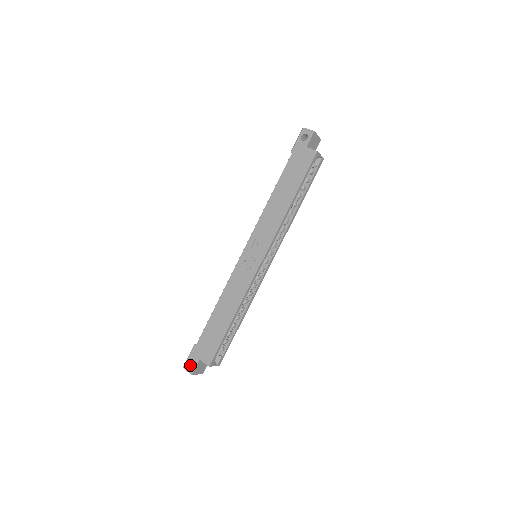
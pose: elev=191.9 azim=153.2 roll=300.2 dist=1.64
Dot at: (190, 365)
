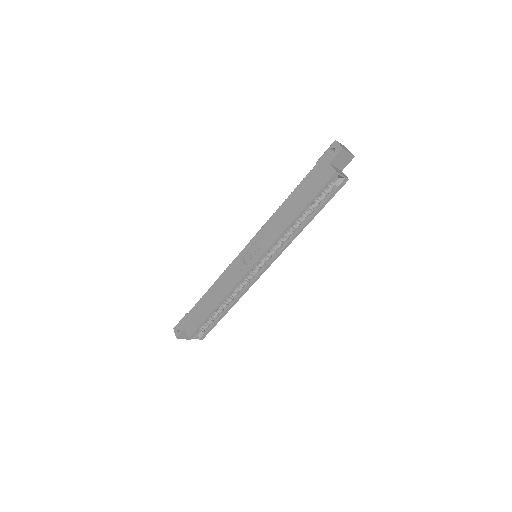
Dot at: (179, 329)
